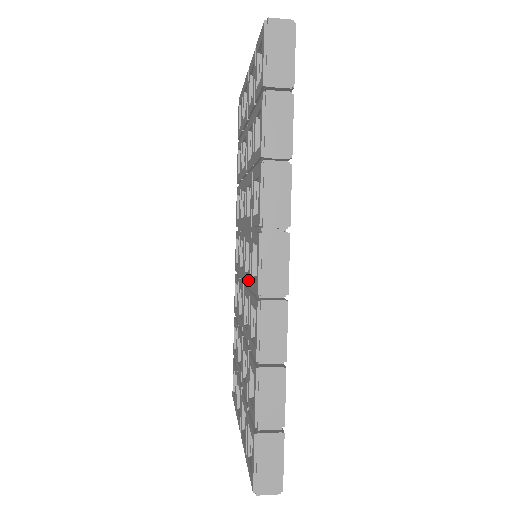
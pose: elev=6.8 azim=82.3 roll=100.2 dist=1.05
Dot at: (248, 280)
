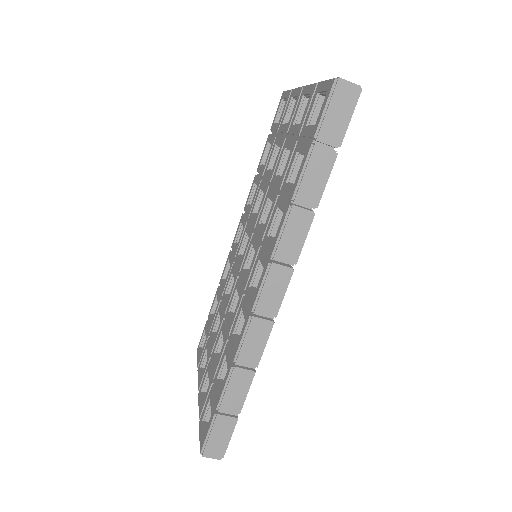
Dot at: (244, 282)
